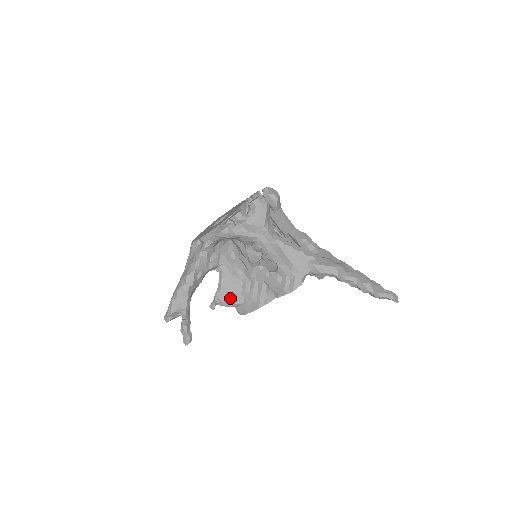
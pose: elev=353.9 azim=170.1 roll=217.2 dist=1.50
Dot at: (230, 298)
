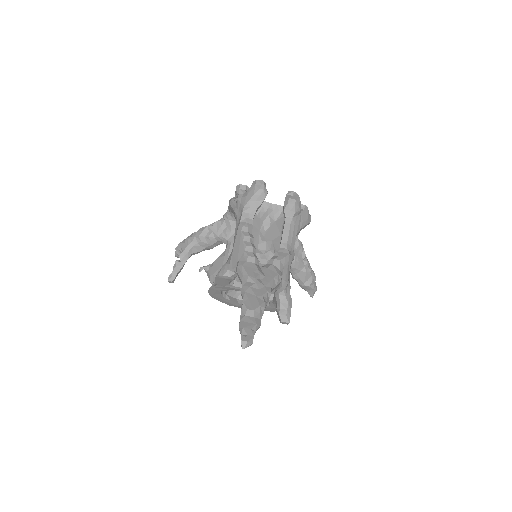
Dot at: (213, 273)
